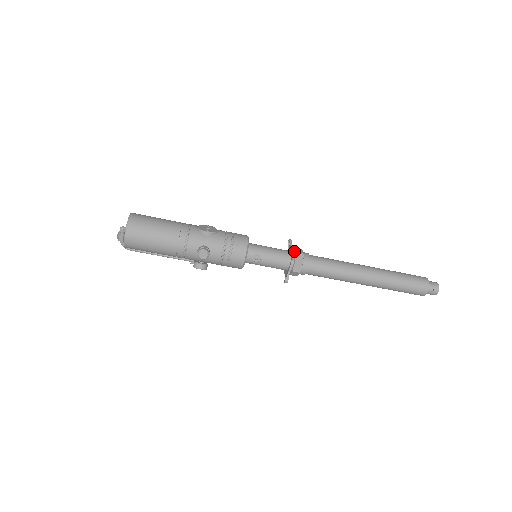
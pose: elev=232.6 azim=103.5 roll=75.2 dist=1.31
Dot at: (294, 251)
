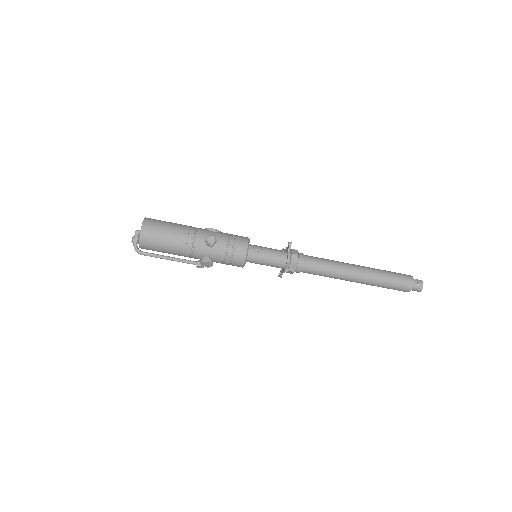
Dot at: (289, 242)
